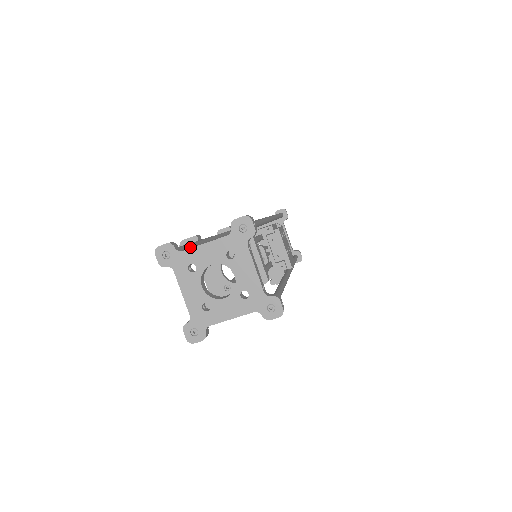
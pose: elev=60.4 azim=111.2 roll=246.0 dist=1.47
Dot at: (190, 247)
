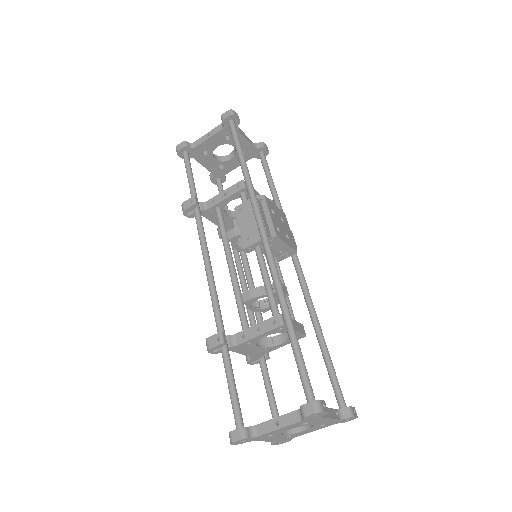
Dot at: (232, 373)
